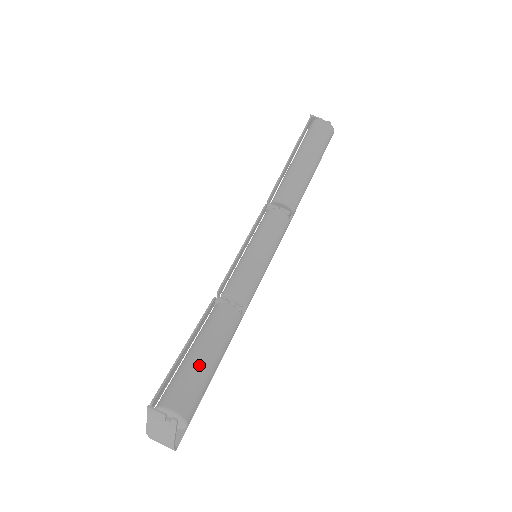
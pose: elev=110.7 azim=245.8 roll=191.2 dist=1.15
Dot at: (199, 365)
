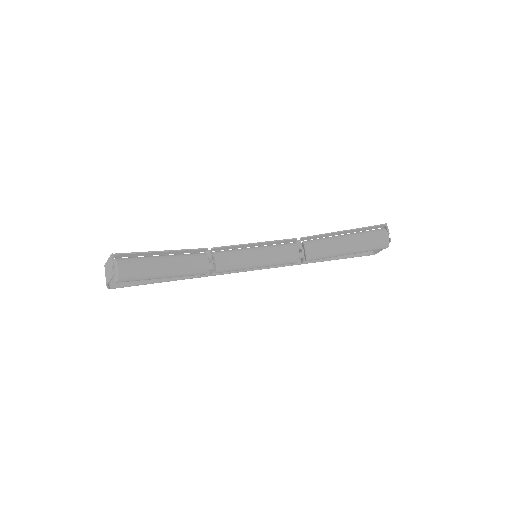
Dot at: (155, 266)
